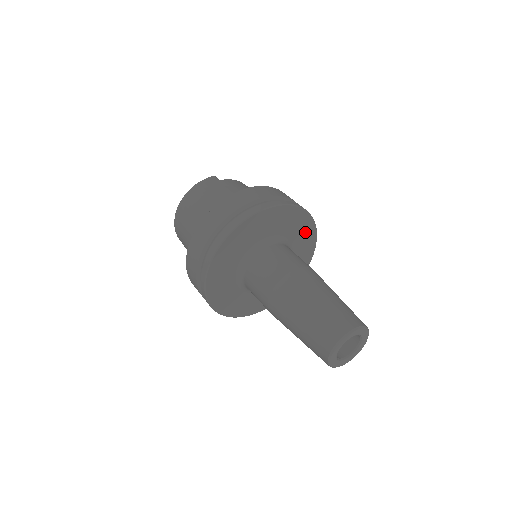
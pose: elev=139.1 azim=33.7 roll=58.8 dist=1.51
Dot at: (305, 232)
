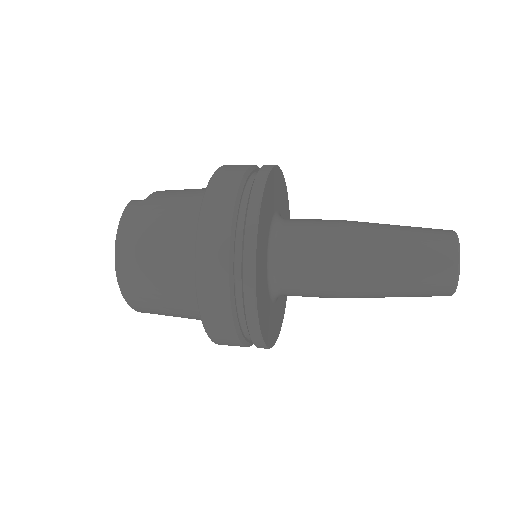
Dot at: (283, 196)
